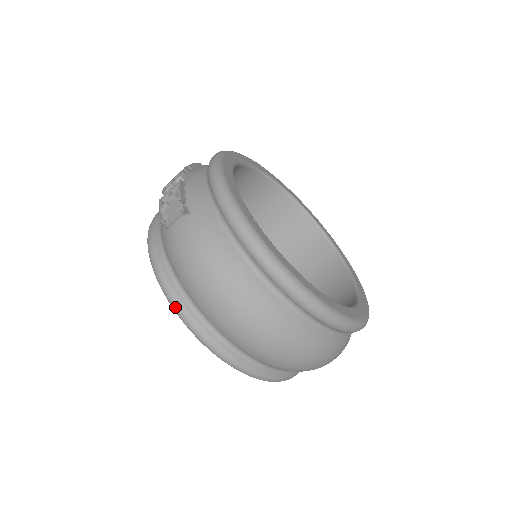
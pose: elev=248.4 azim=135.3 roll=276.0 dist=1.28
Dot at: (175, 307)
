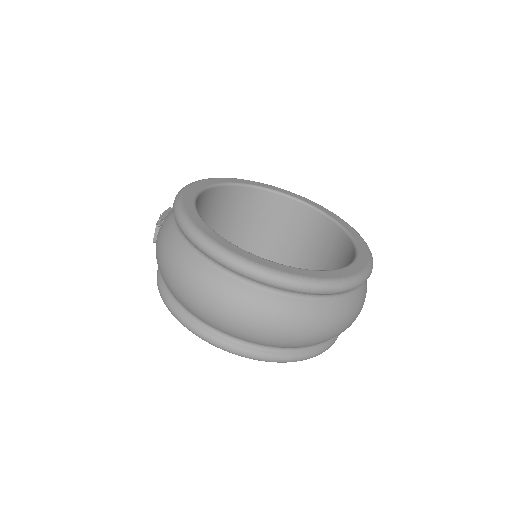
Dot at: (163, 301)
